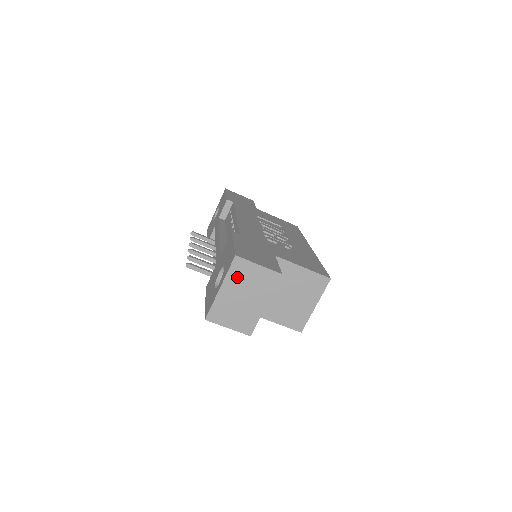
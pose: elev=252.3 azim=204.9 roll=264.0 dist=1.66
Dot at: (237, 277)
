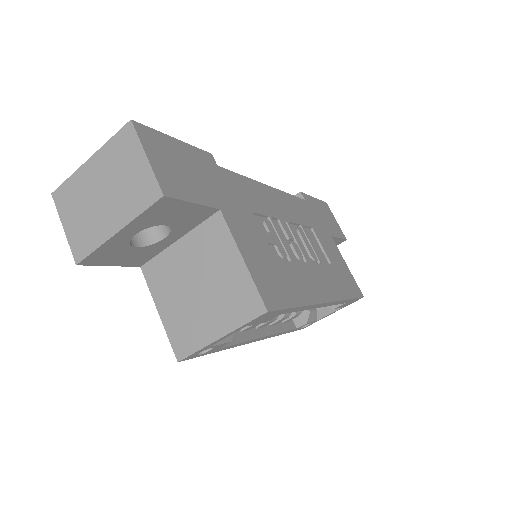
Dot at: (114, 156)
